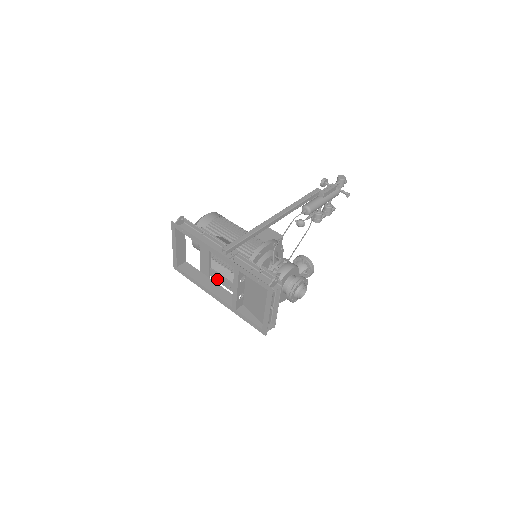
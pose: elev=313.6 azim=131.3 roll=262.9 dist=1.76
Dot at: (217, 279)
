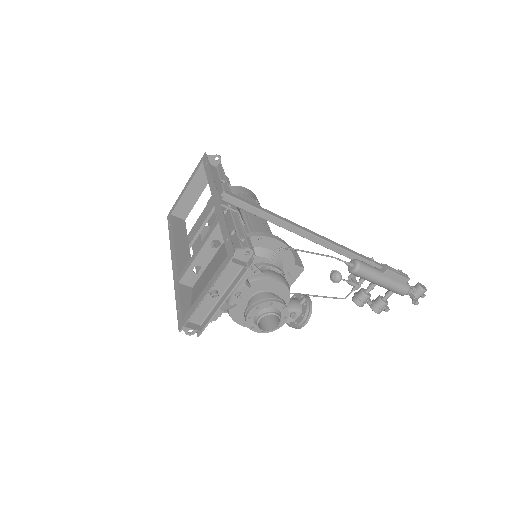
Dot at: occluded
